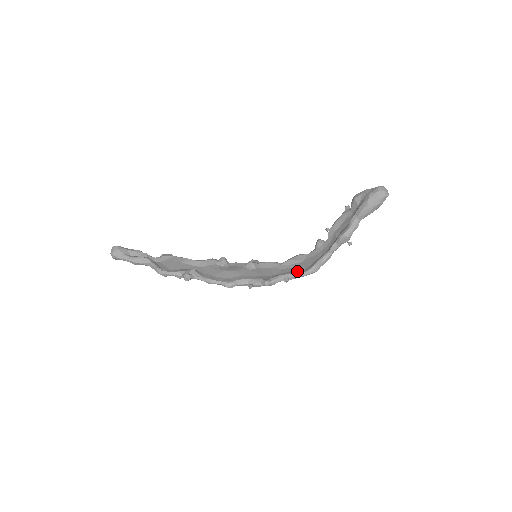
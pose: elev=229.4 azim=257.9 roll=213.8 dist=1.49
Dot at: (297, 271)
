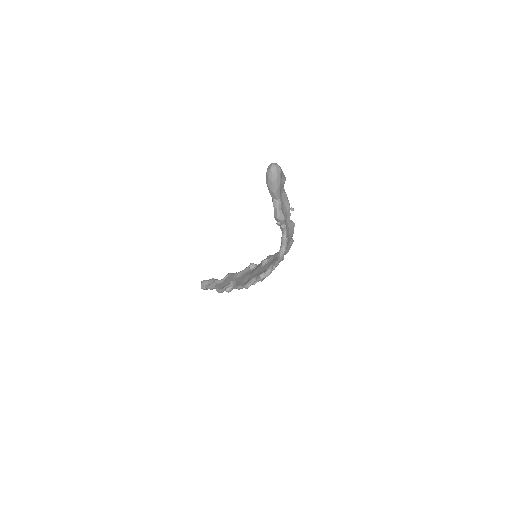
Dot at: occluded
